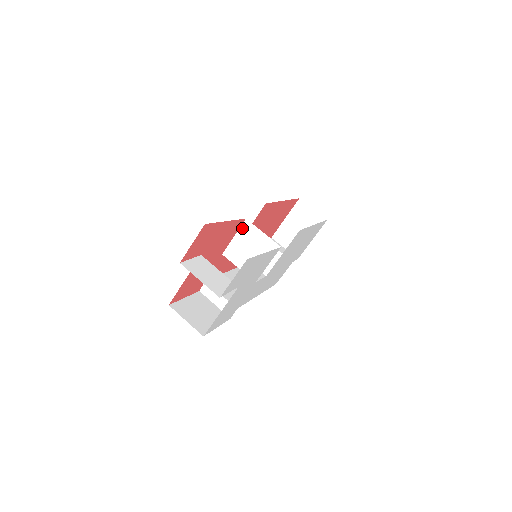
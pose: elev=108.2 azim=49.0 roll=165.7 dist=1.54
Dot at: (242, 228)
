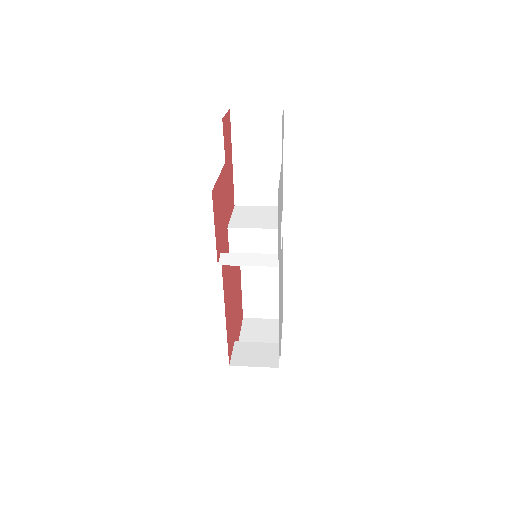
Dot at: (235, 210)
